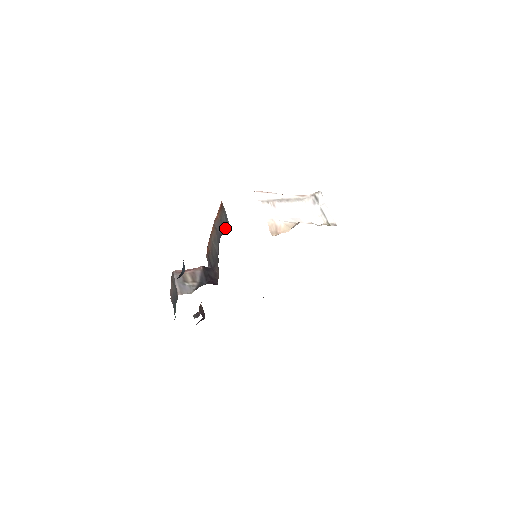
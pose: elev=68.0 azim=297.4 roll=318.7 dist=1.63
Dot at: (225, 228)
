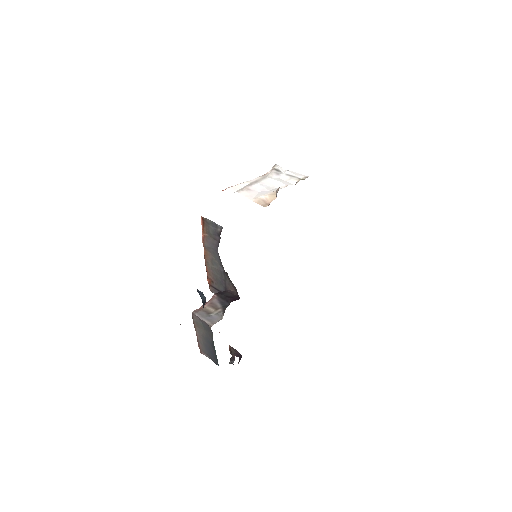
Dot at: (219, 235)
